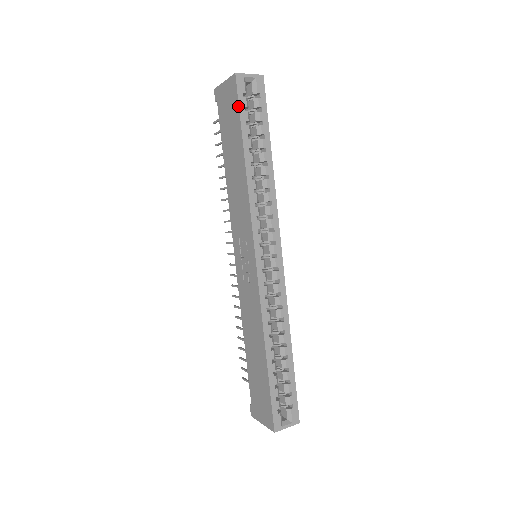
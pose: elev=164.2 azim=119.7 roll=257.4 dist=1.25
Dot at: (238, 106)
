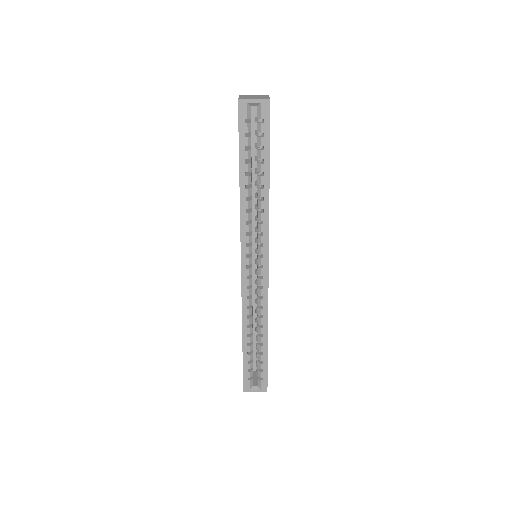
Dot at: occluded
